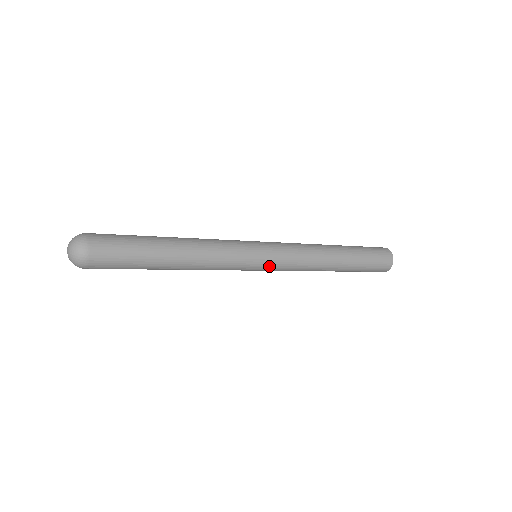
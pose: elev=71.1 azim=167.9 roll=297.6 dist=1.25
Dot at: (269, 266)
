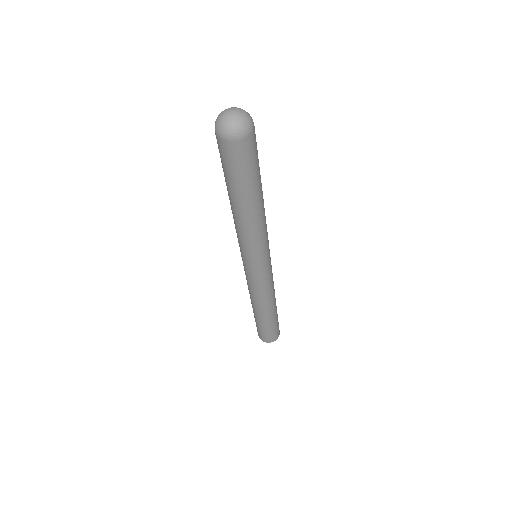
Dot at: (270, 265)
